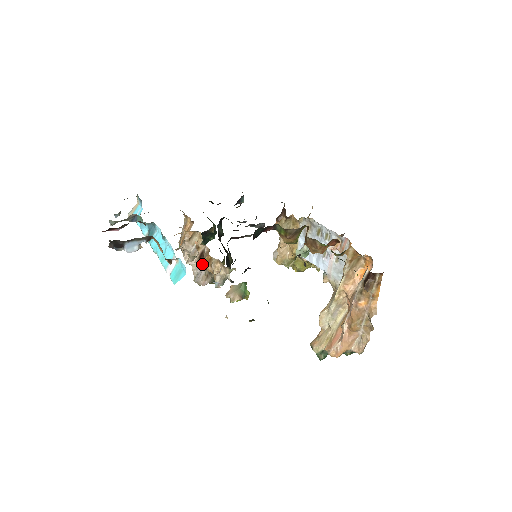
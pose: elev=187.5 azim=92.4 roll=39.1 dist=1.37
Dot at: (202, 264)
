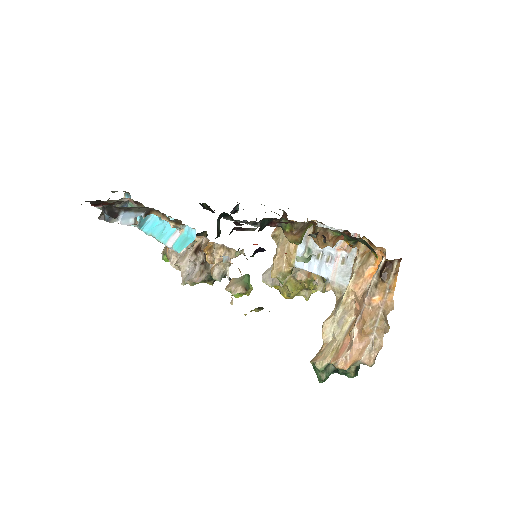
Dot at: (196, 260)
